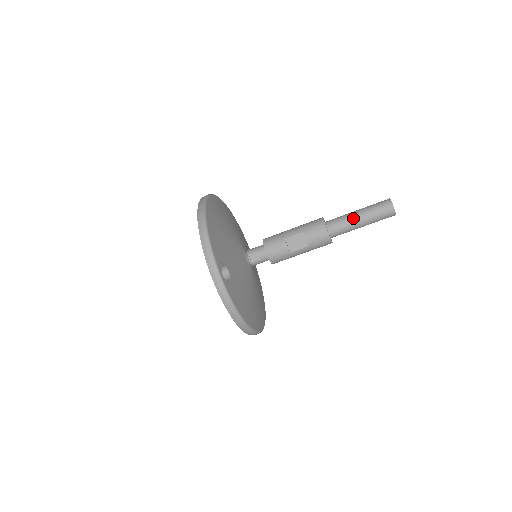
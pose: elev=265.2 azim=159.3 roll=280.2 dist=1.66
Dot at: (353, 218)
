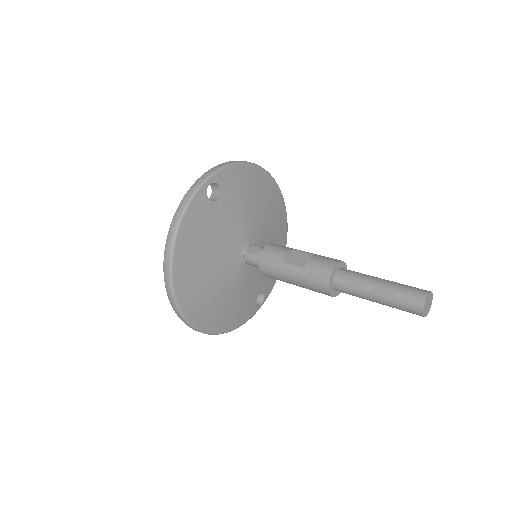
Dot at: (373, 277)
